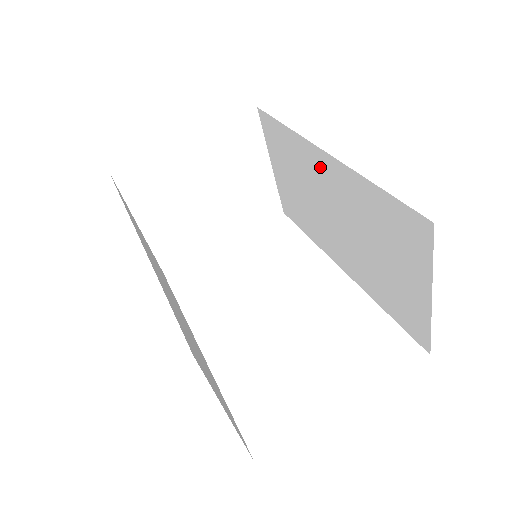
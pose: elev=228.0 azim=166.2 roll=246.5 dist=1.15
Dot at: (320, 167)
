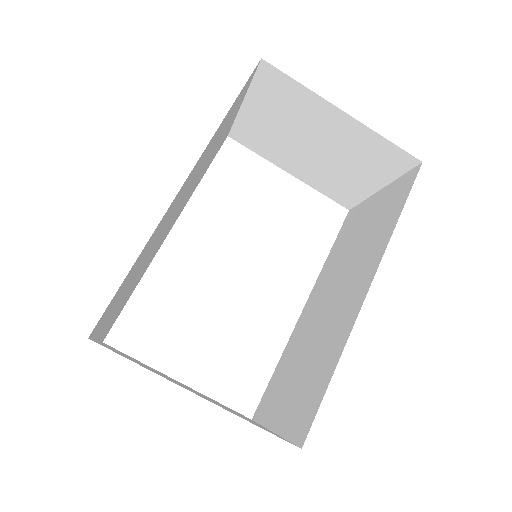
Dot at: (361, 283)
